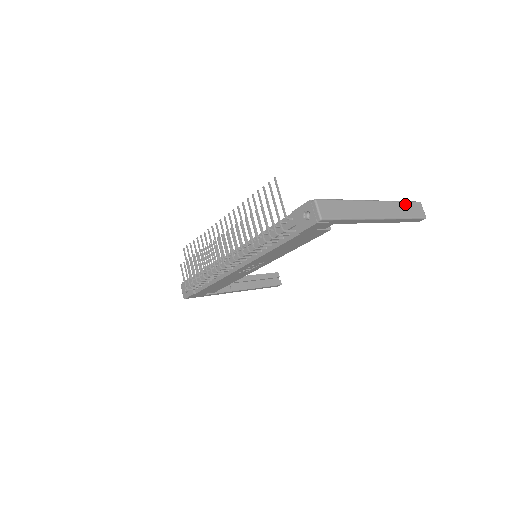
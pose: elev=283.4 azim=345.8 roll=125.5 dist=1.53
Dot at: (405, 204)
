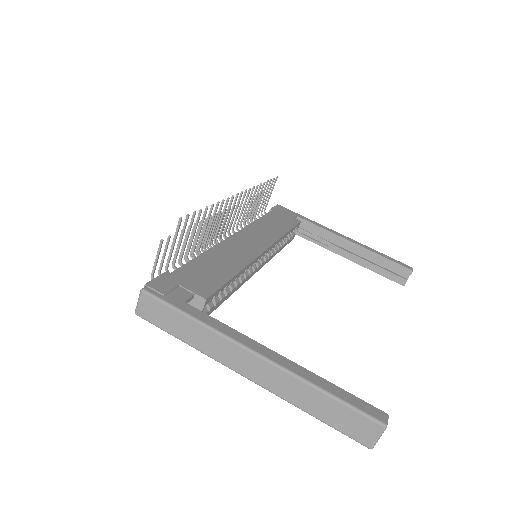
Dot at: (331, 401)
